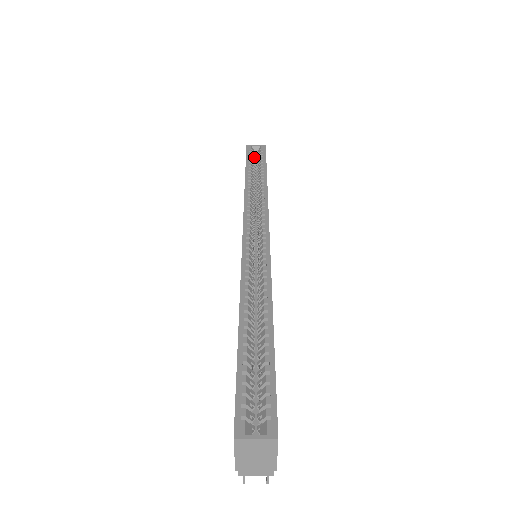
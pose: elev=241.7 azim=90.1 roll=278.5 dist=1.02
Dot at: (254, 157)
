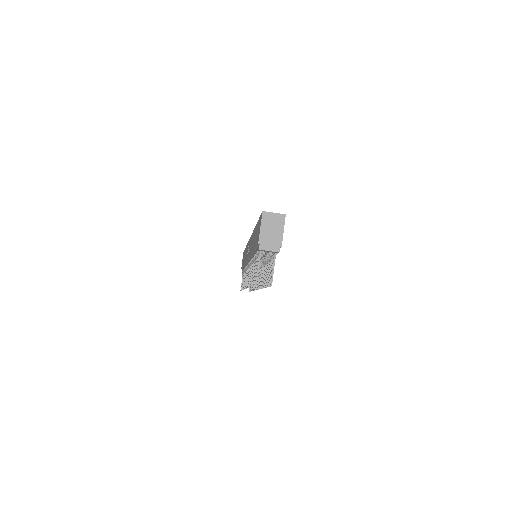
Dot at: occluded
